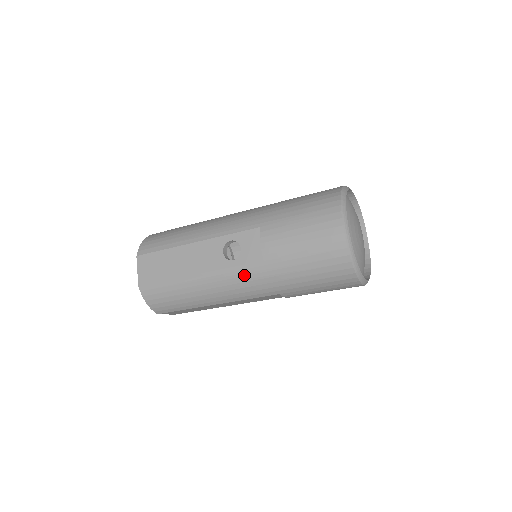
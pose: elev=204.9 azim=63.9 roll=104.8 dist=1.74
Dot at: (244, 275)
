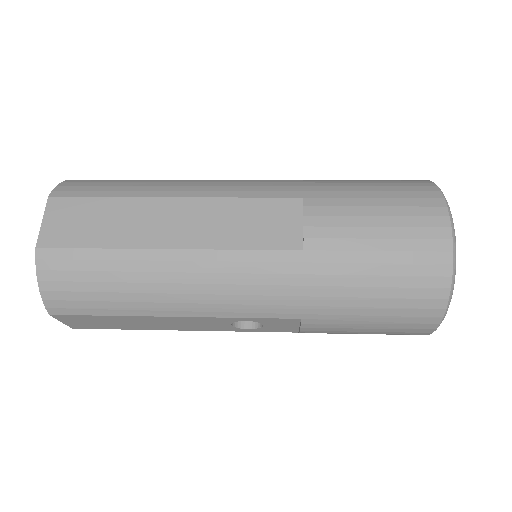
Dot at: occluded
